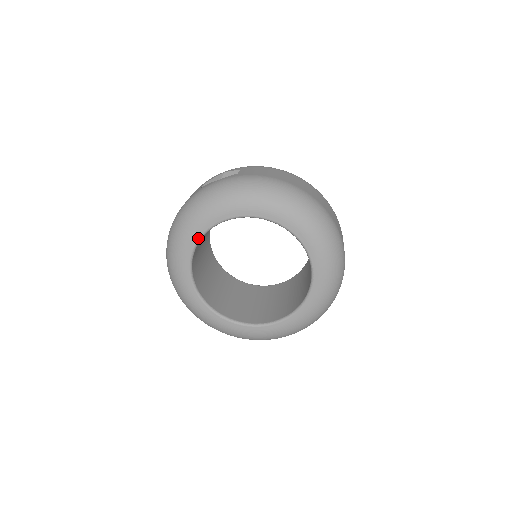
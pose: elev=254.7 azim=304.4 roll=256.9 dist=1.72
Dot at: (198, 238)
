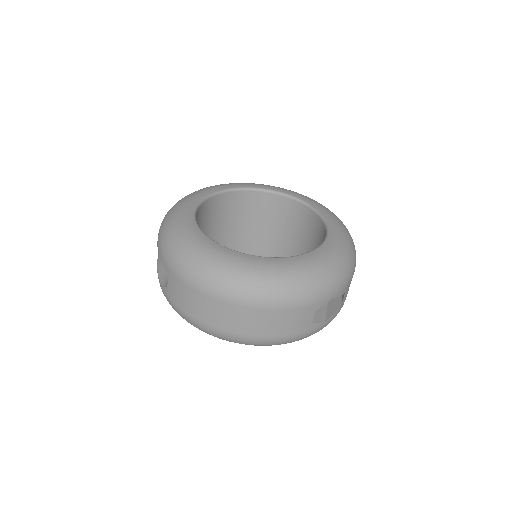
Dot at: (197, 202)
